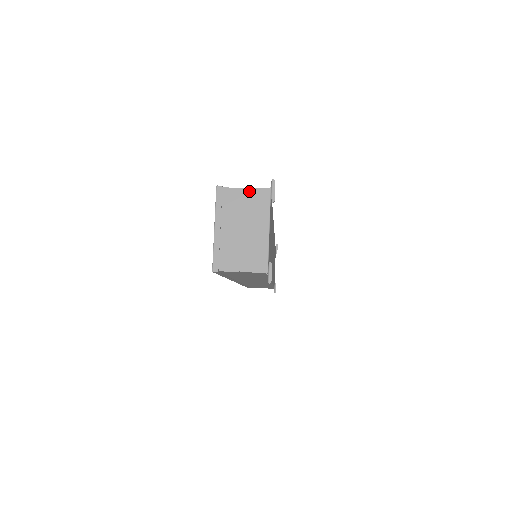
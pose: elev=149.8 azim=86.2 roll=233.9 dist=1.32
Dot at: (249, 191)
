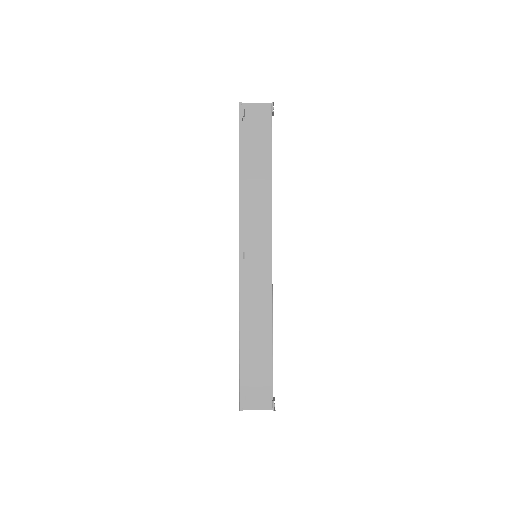
Dot at: (260, 409)
